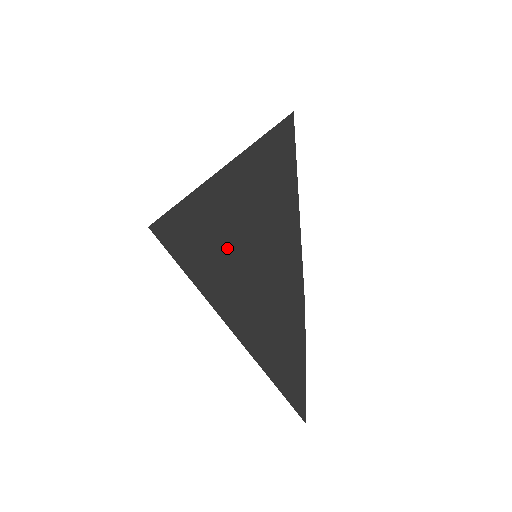
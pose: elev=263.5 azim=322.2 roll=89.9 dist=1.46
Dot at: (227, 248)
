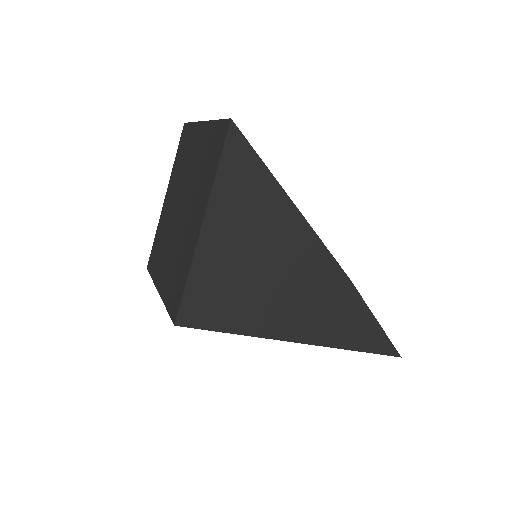
Dot at: (256, 286)
